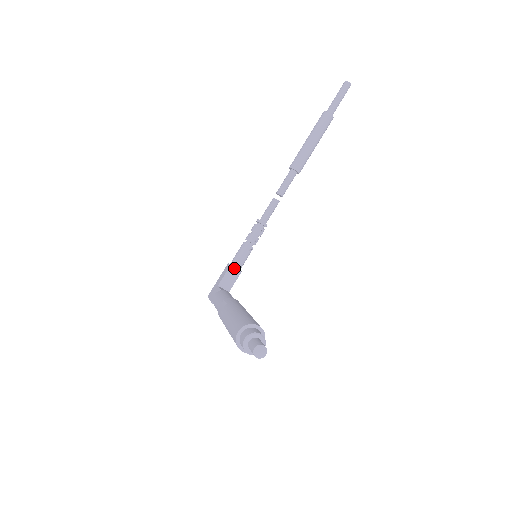
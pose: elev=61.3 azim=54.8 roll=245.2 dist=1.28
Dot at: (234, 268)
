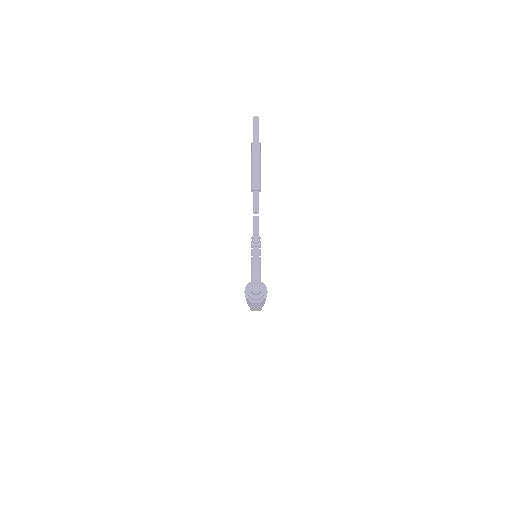
Dot at: (254, 279)
